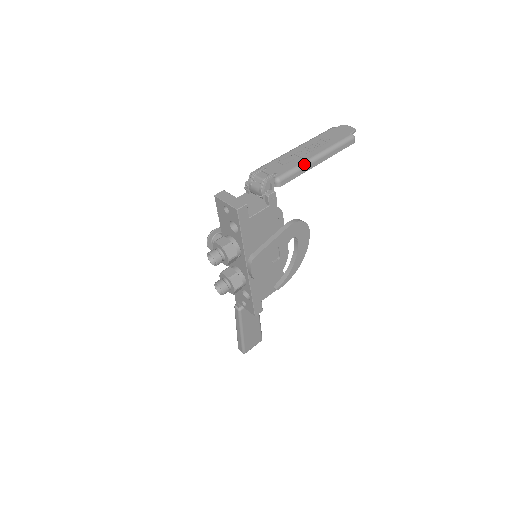
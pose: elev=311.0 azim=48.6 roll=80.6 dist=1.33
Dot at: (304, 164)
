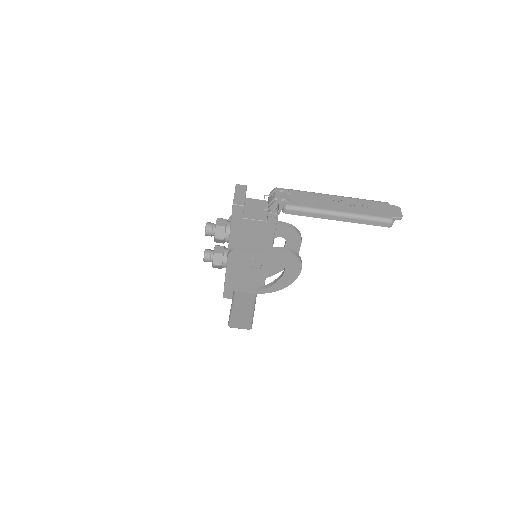
Dot at: (320, 211)
